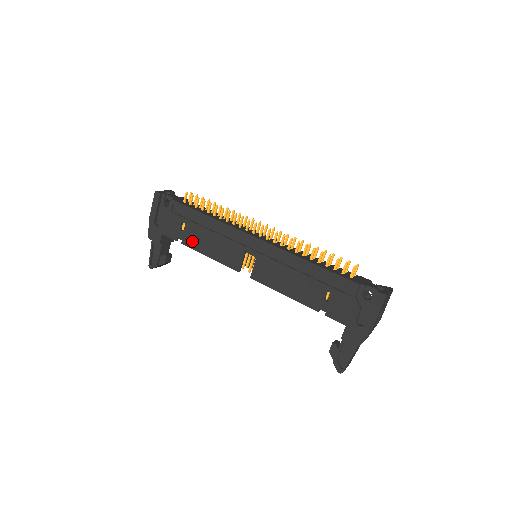
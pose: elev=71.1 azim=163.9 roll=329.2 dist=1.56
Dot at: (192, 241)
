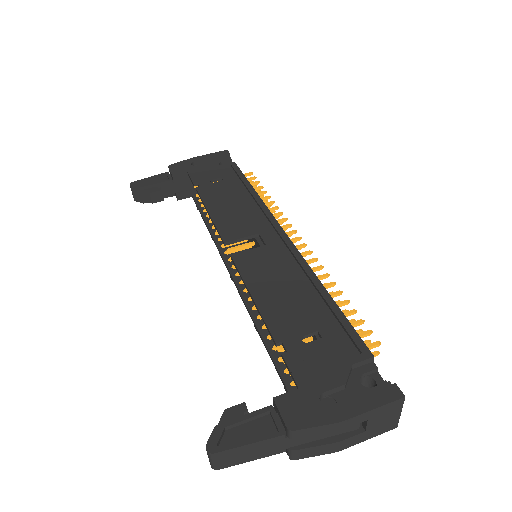
Dot at: (210, 193)
